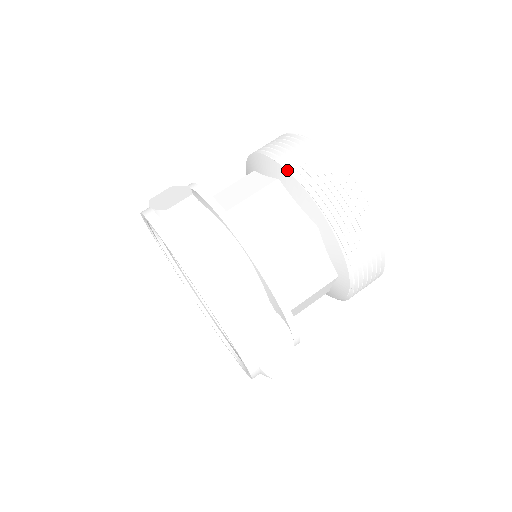
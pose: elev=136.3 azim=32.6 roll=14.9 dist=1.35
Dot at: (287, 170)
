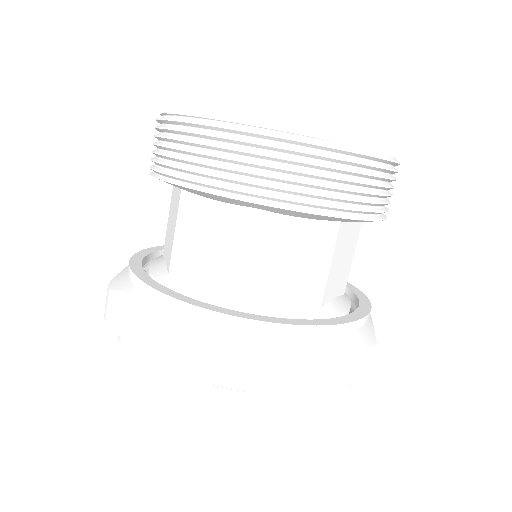
Dot at: (272, 207)
